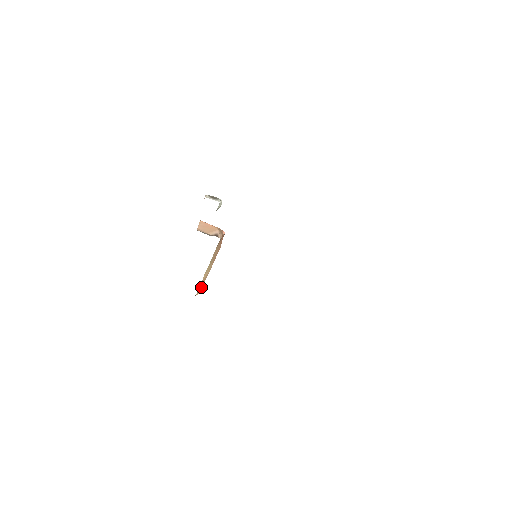
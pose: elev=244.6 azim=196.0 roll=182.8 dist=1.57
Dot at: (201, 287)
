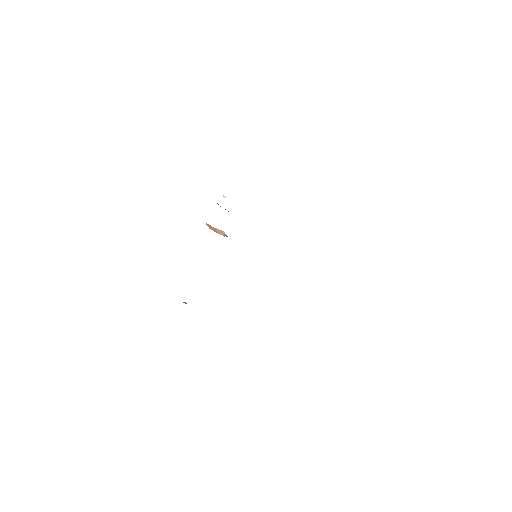
Dot at: occluded
